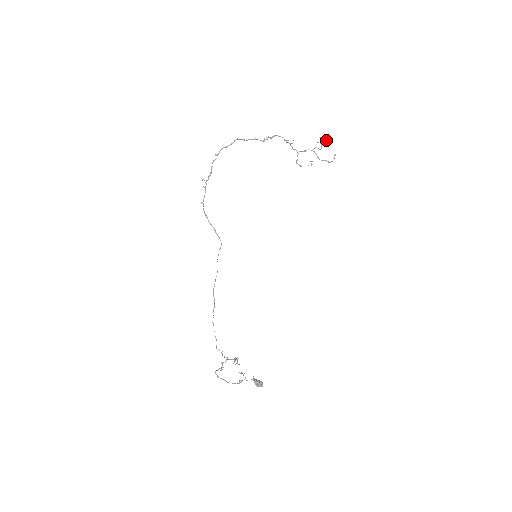
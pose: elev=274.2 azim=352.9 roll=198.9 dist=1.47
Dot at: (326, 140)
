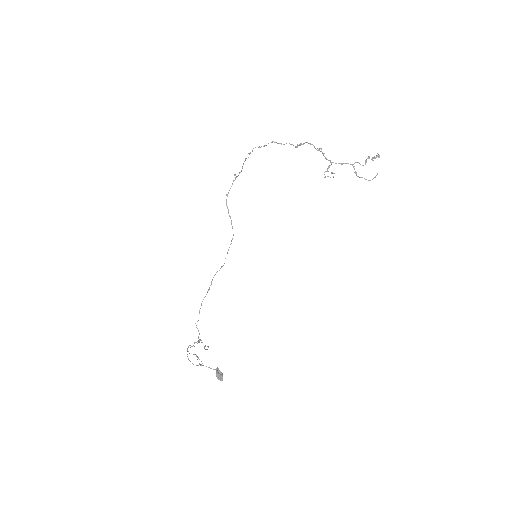
Dot at: (374, 156)
